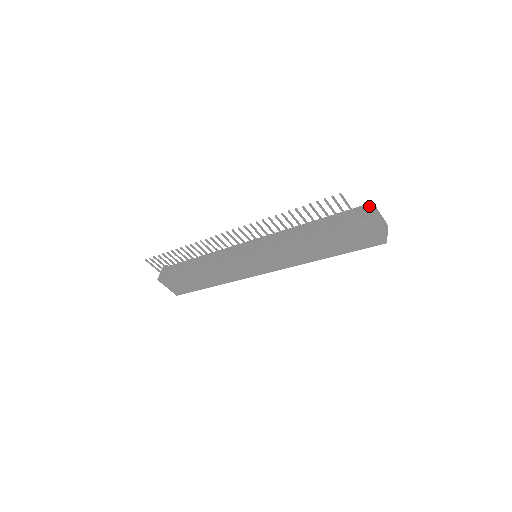
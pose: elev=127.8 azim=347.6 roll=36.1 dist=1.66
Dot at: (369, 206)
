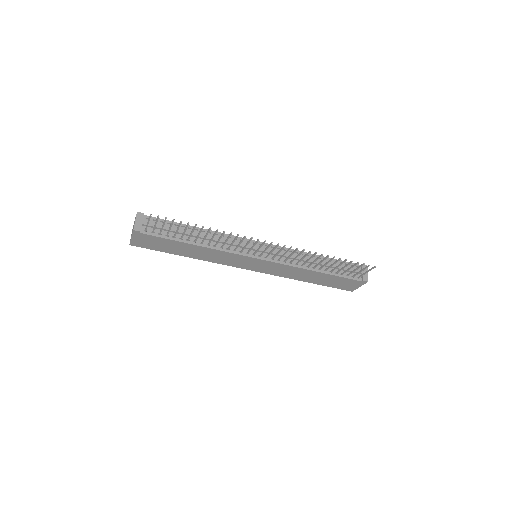
Dot at: (367, 270)
